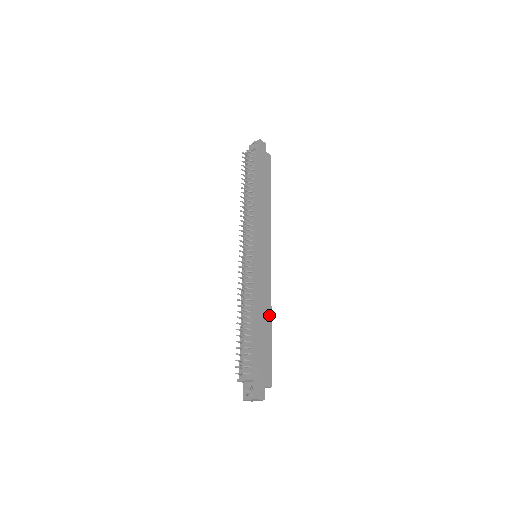
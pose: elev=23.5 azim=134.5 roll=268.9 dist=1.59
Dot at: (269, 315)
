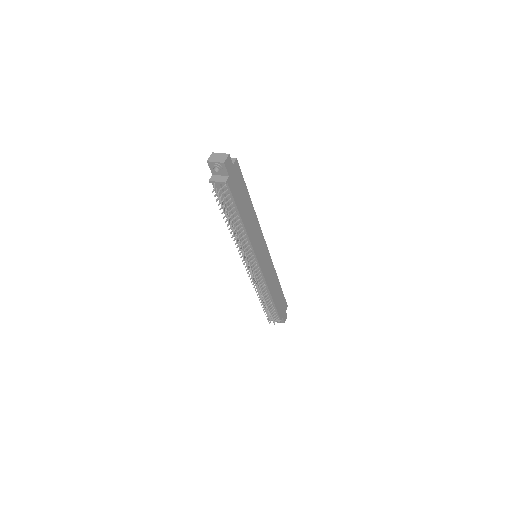
Dot at: (277, 280)
